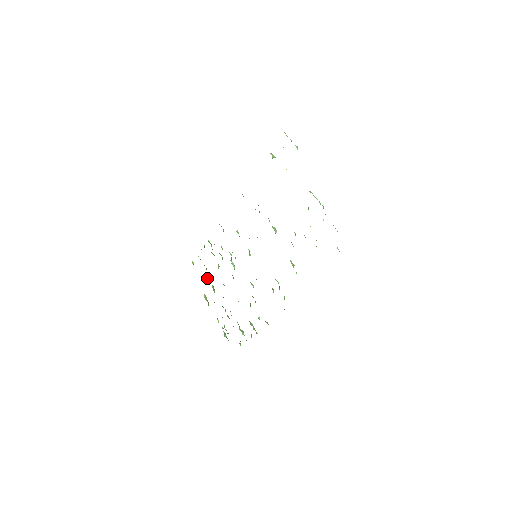
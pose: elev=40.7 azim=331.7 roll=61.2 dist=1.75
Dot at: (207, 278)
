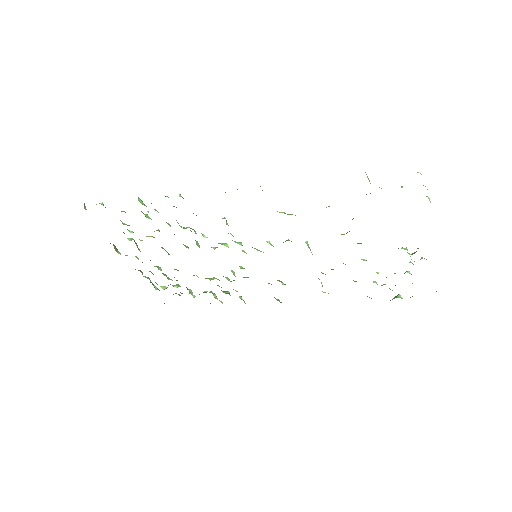
Dot at: occluded
